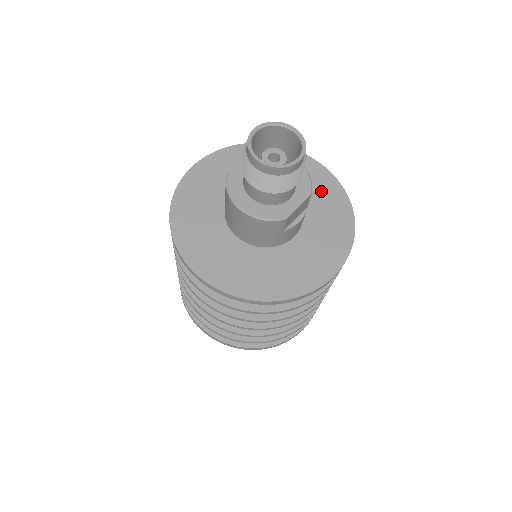
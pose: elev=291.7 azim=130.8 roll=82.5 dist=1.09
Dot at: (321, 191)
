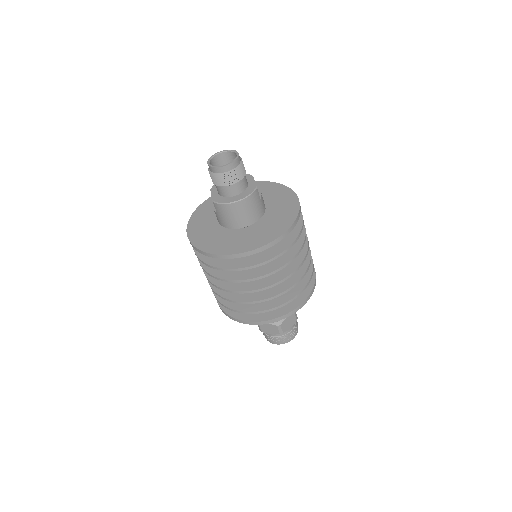
Dot at: occluded
